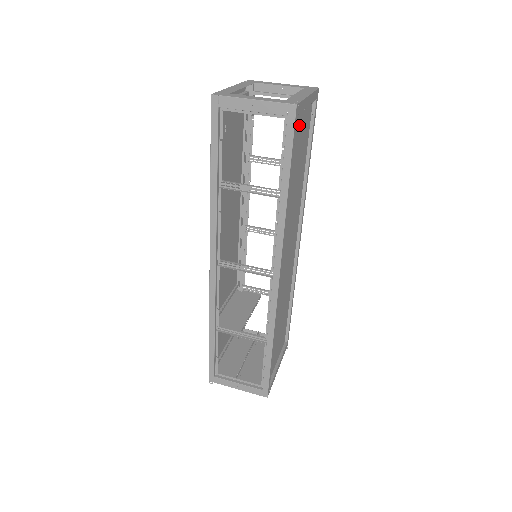
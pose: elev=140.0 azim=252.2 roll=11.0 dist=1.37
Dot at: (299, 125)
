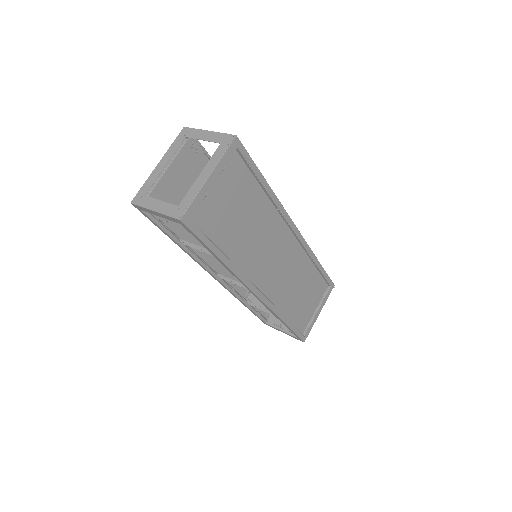
Dot at: (212, 201)
